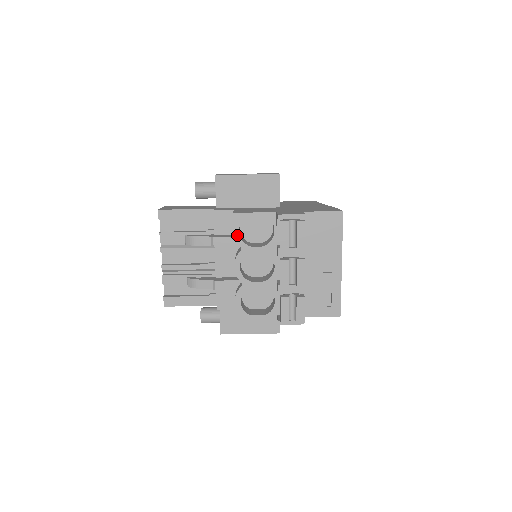
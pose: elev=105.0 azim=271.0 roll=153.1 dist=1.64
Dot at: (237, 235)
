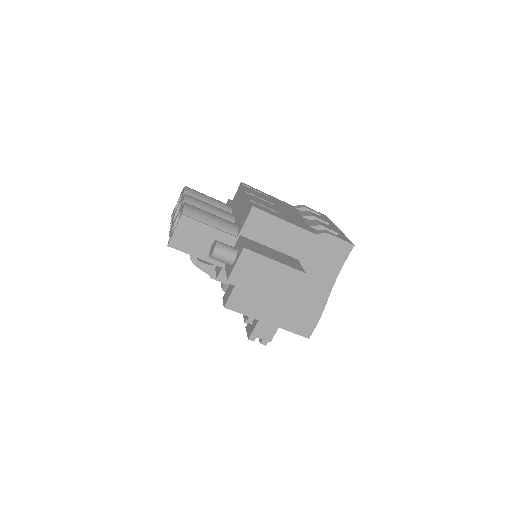
Dot at: occluded
